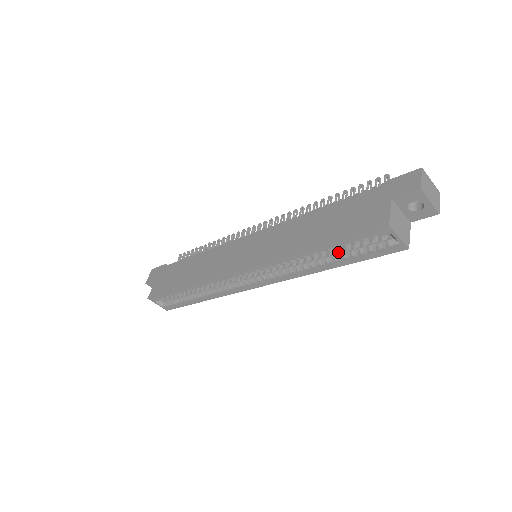
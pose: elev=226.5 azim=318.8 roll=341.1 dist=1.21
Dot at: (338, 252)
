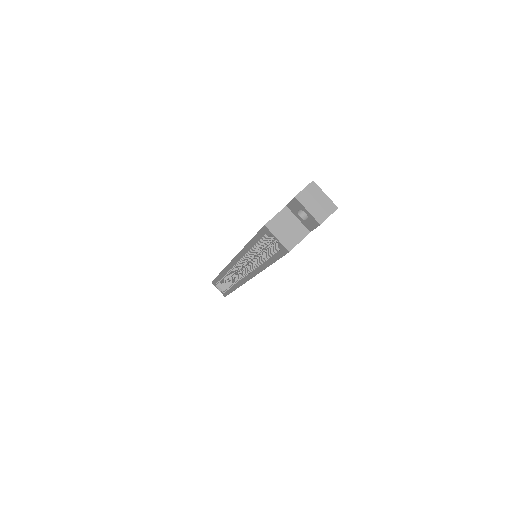
Dot at: occluded
